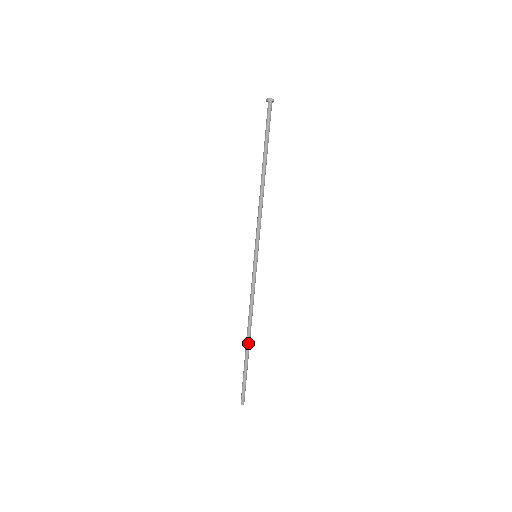
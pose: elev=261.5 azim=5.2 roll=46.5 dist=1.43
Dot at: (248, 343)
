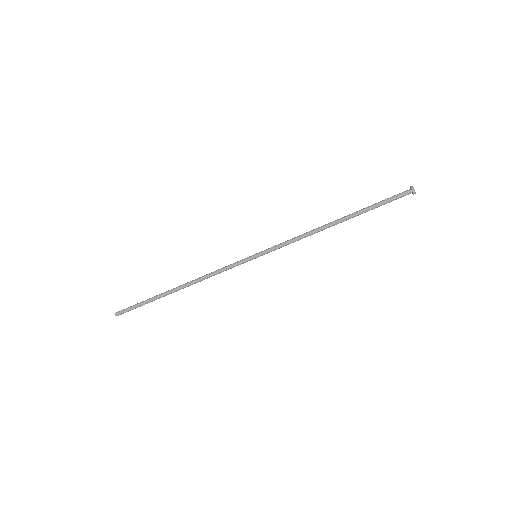
Dot at: occluded
